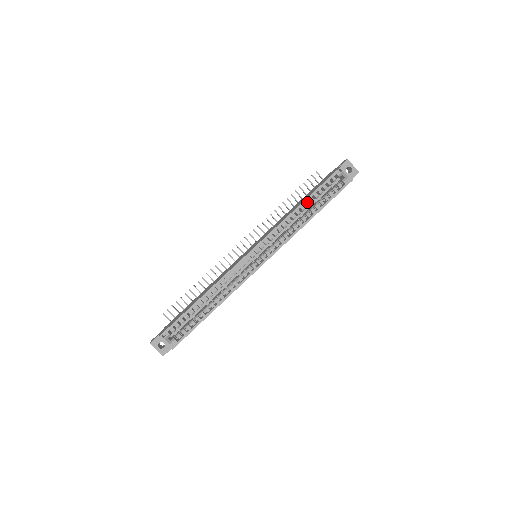
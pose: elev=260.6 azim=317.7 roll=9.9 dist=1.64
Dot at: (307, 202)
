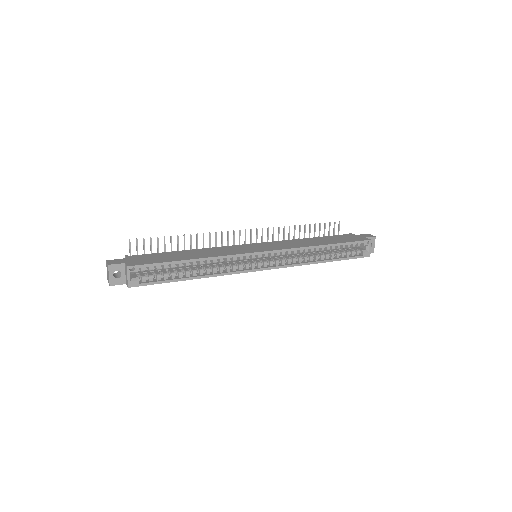
Dot at: (330, 247)
